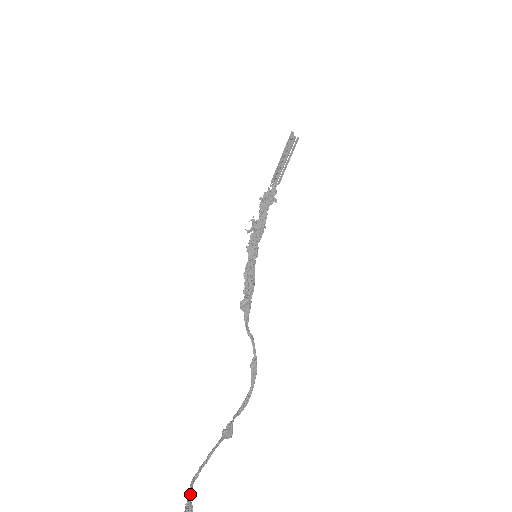
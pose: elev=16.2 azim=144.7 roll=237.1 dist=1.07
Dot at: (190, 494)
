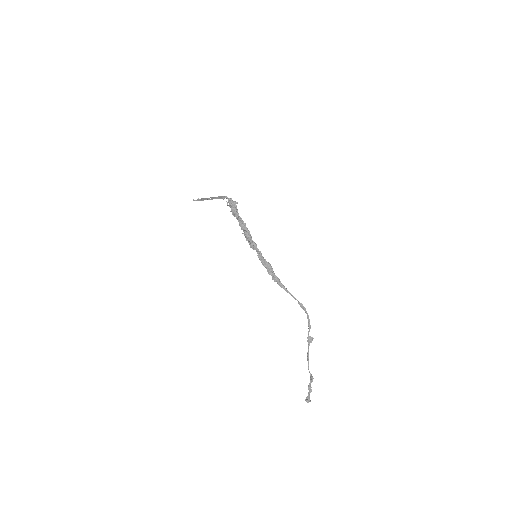
Dot at: occluded
